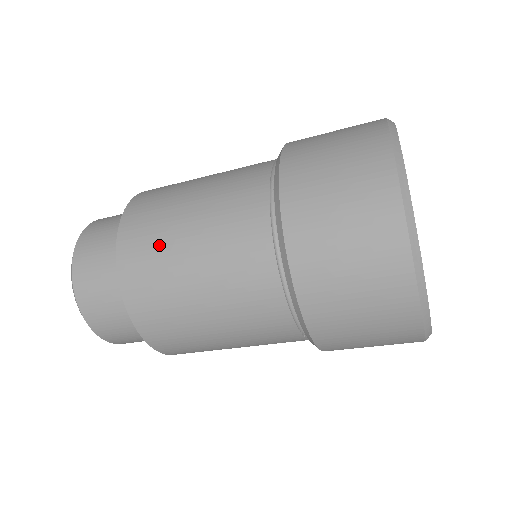
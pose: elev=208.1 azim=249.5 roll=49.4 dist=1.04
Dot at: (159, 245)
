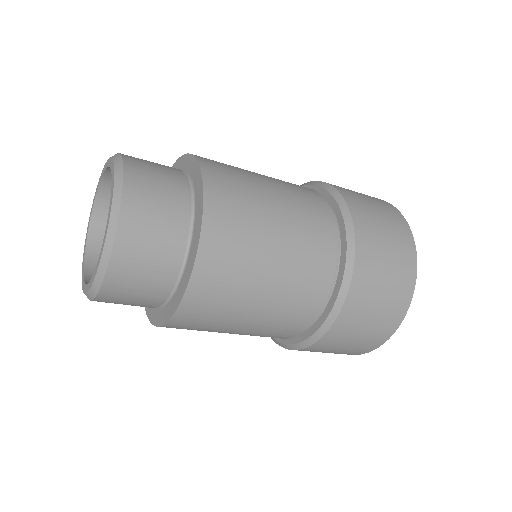
Dot at: (249, 209)
